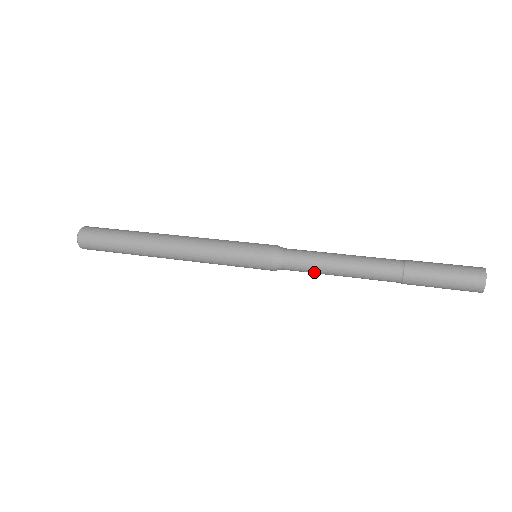
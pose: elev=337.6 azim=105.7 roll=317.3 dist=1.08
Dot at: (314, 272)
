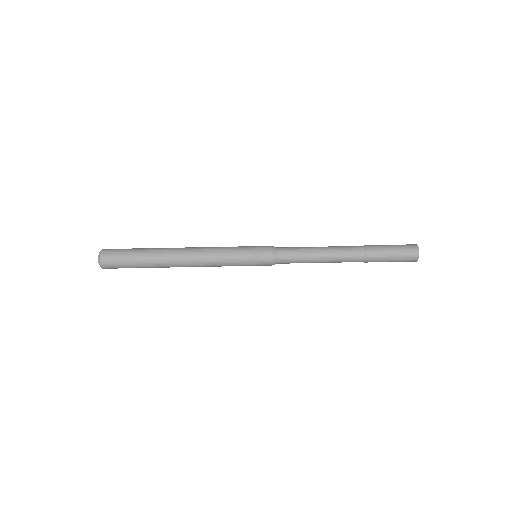
Dot at: occluded
